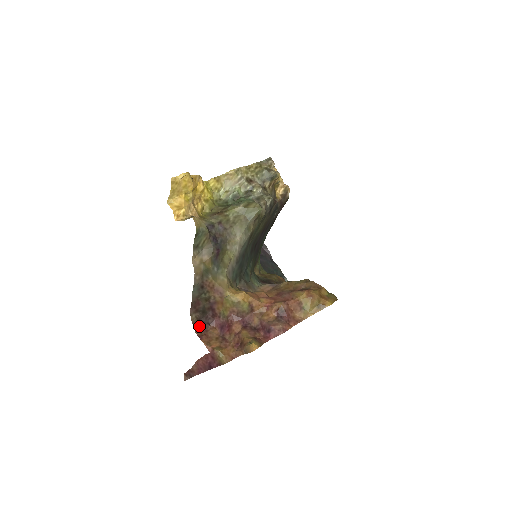
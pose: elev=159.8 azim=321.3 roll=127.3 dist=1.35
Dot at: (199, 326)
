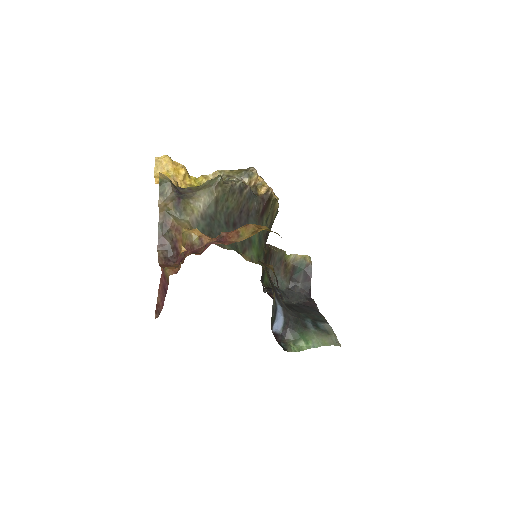
Dot at: (164, 261)
